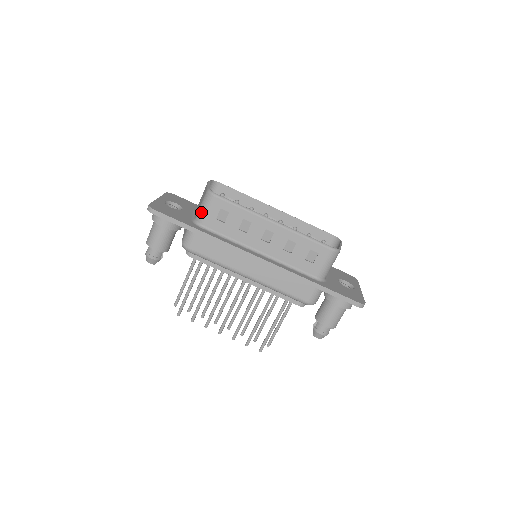
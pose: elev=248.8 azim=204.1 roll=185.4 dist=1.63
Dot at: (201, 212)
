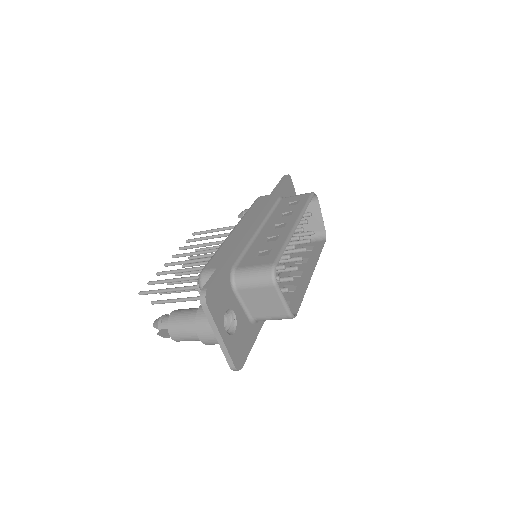
Dot at: occluded
